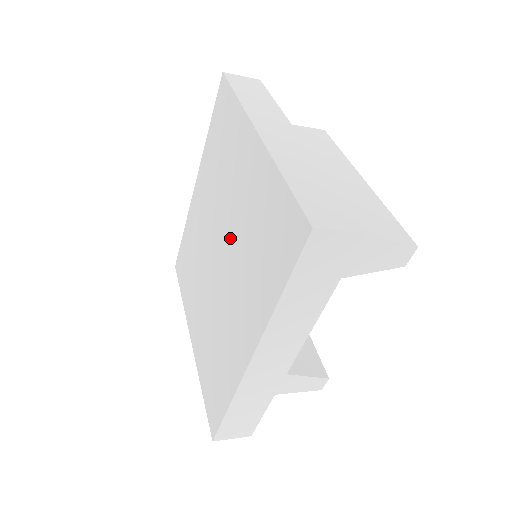
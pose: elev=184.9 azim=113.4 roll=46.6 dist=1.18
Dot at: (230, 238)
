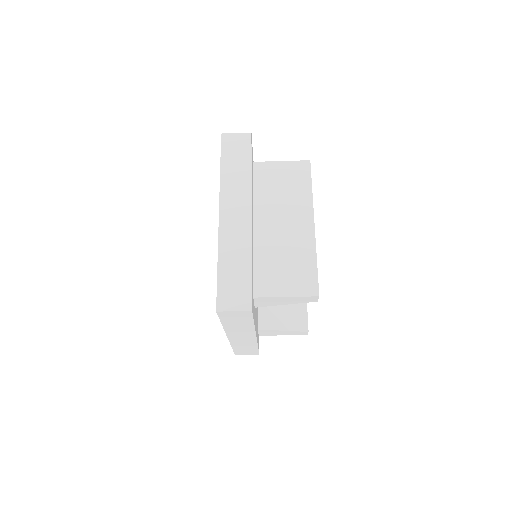
Dot at: occluded
